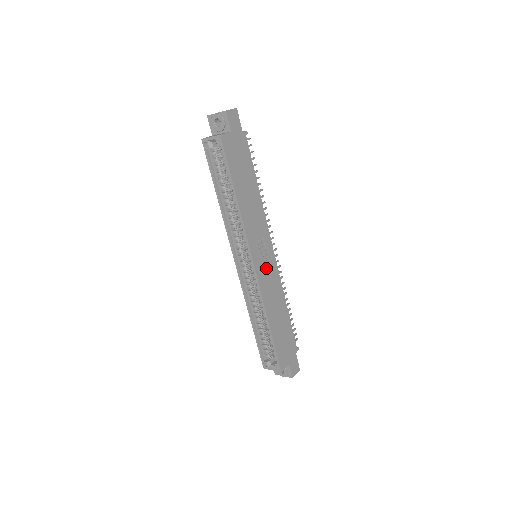
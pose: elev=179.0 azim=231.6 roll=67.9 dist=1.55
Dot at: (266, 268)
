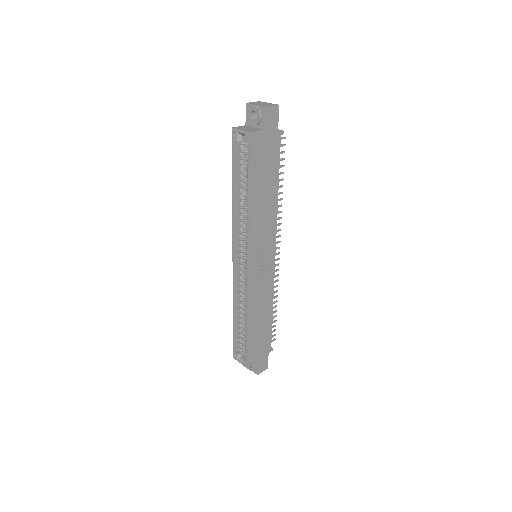
Dot at: (262, 271)
